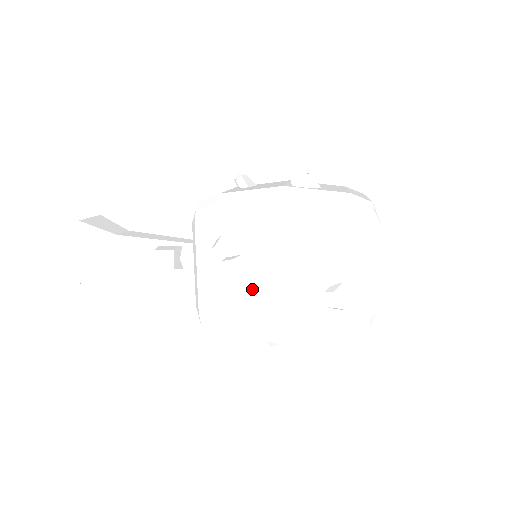
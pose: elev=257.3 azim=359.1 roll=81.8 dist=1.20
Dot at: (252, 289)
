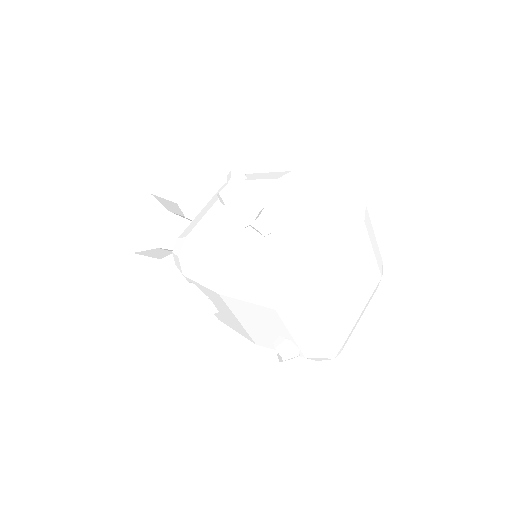
Dot at: (227, 318)
